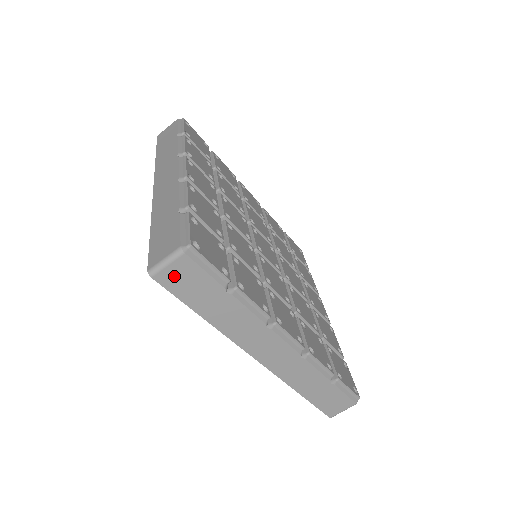
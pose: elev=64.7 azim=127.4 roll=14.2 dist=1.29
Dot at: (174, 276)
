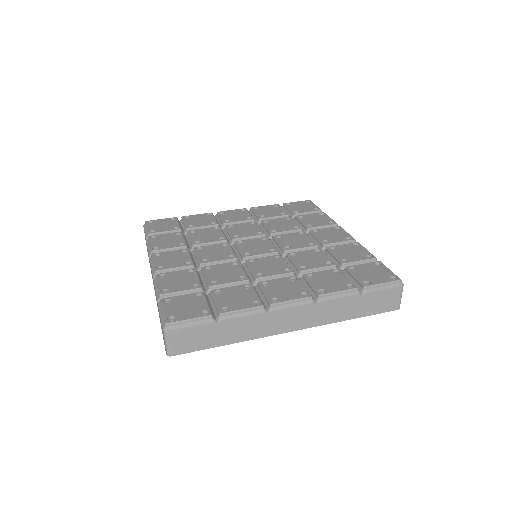
Dot at: (180, 344)
